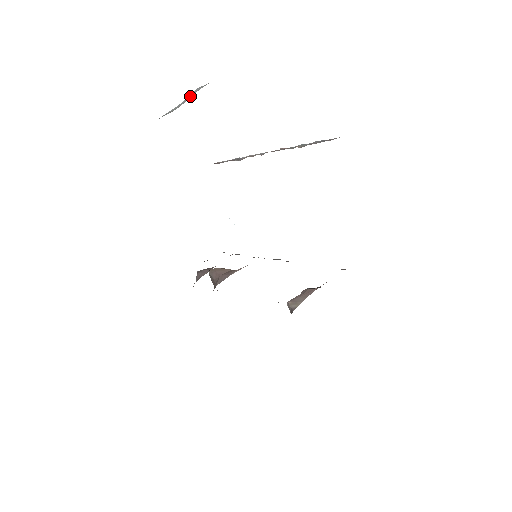
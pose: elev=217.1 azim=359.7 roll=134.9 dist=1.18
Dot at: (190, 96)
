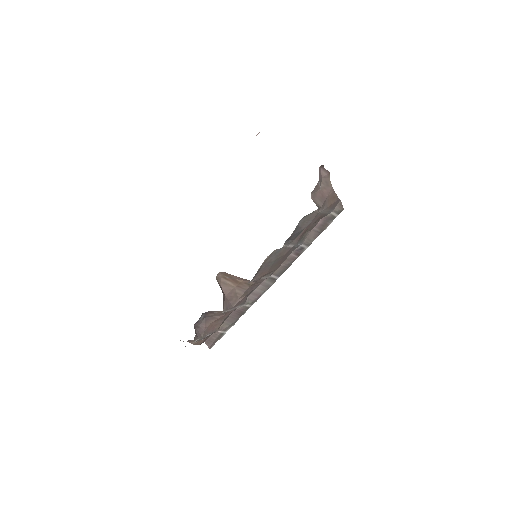
Dot at: occluded
